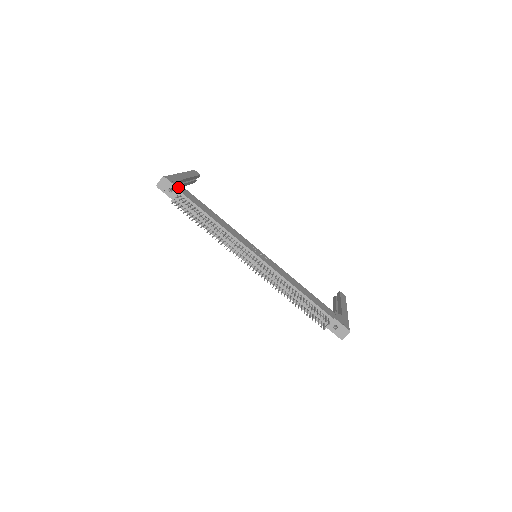
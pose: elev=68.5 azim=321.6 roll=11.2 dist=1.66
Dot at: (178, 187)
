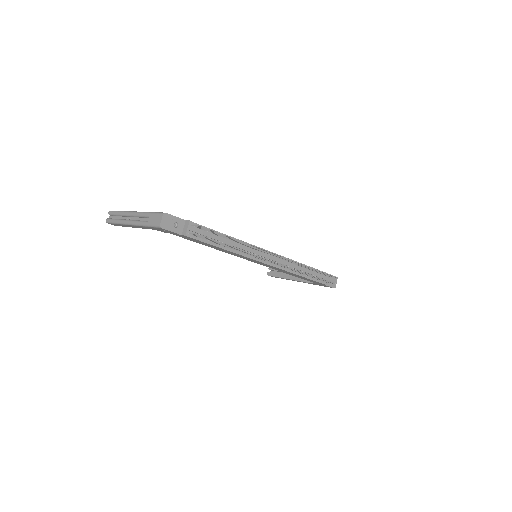
Dot at: (180, 219)
